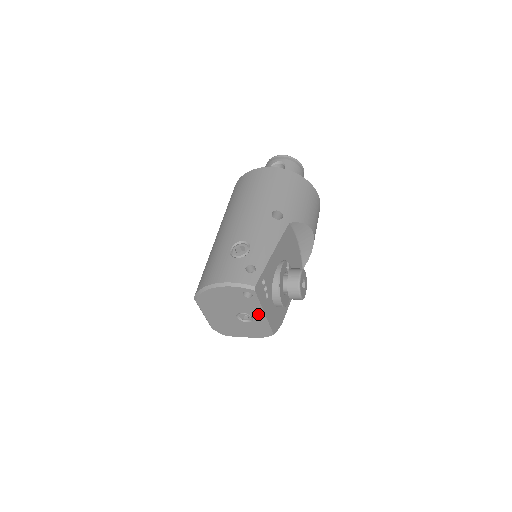
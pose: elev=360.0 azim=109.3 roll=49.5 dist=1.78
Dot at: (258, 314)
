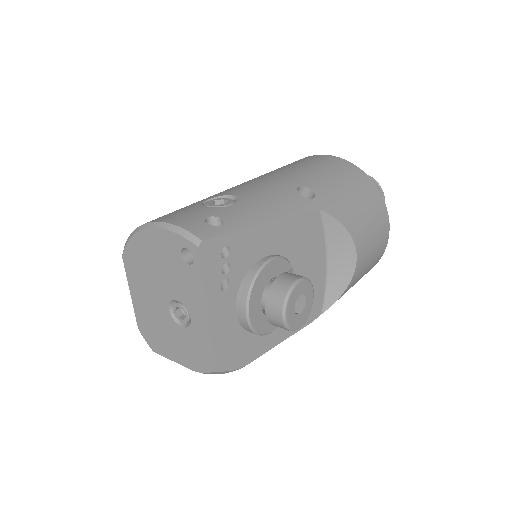
Dot at: (198, 311)
